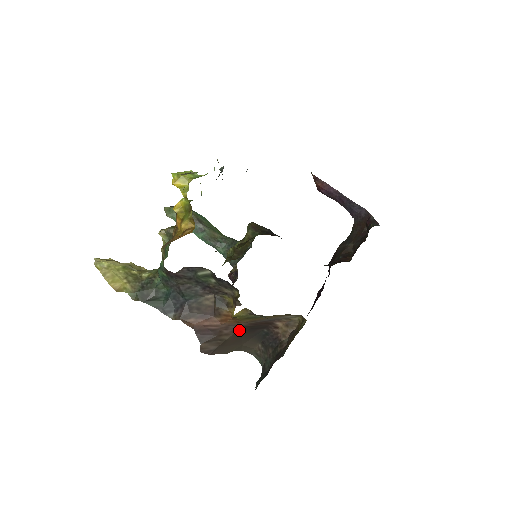
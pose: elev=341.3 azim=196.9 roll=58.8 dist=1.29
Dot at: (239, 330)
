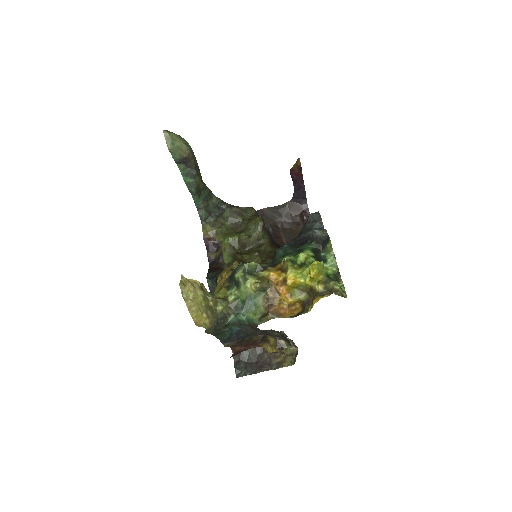
Dot at: occluded
